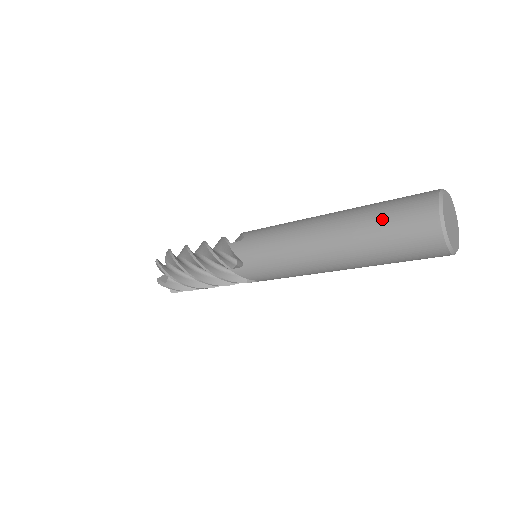
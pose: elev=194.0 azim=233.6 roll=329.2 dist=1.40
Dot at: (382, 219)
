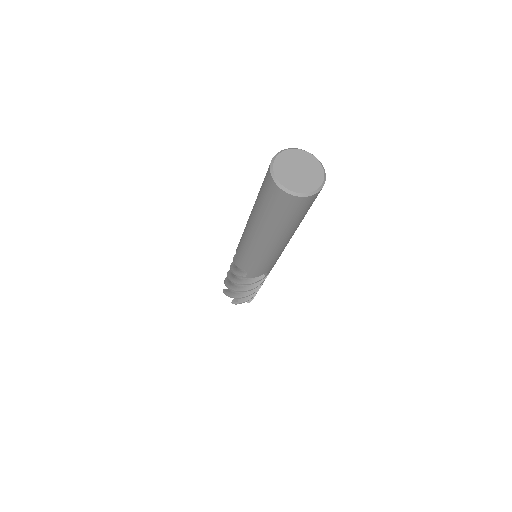
Dot at: (261, 203)
